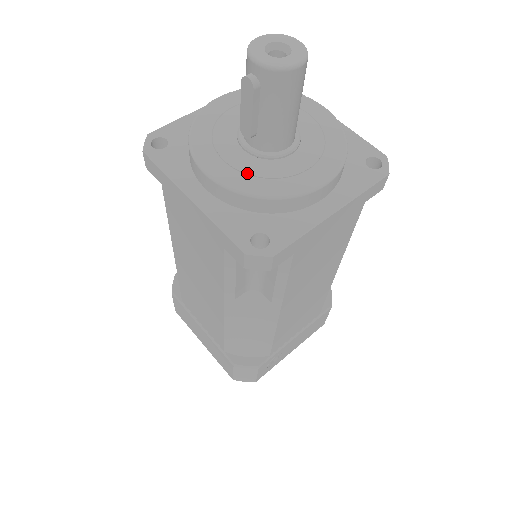
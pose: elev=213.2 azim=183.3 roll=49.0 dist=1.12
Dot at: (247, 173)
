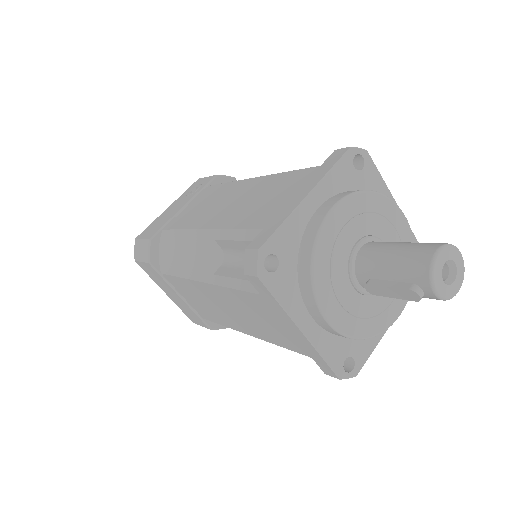
Dot at: (356, 315)
